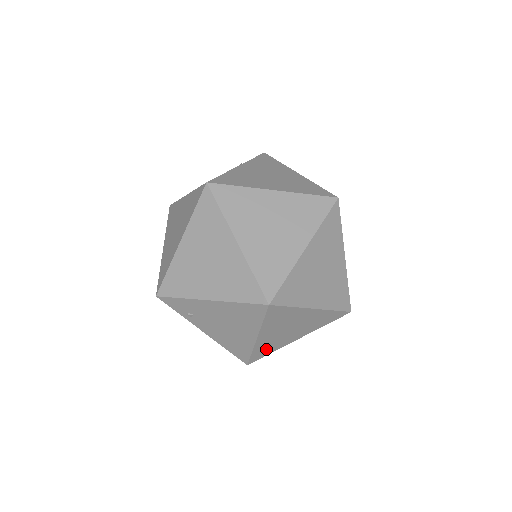
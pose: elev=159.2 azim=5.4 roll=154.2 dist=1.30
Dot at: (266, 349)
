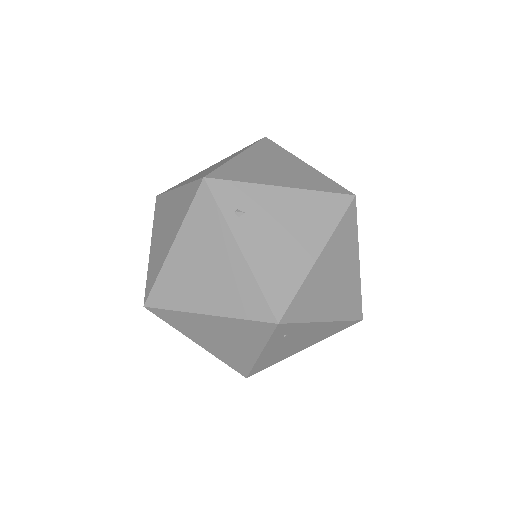
Dot at: (306, 303)
